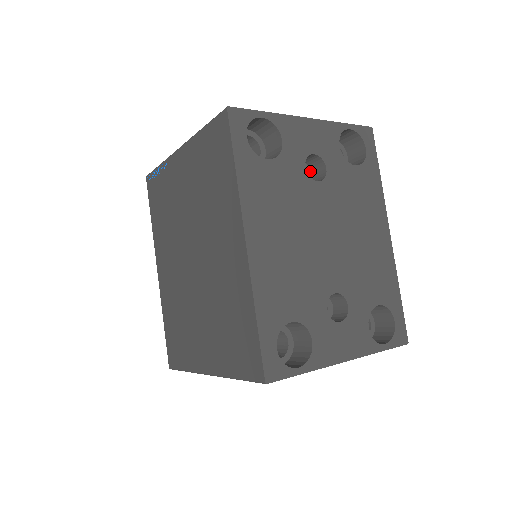
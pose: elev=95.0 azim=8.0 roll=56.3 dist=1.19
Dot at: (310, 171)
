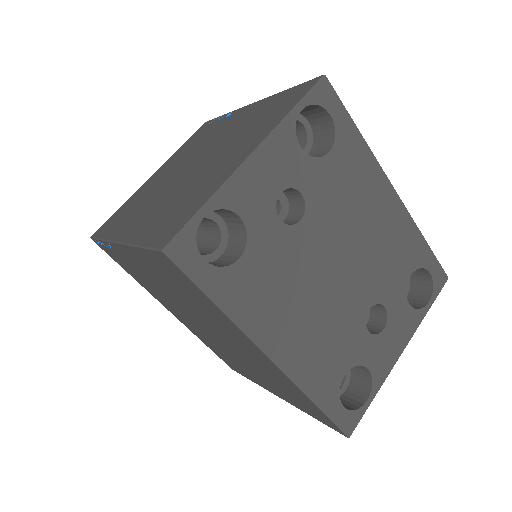
Dot at: (280, 194)
